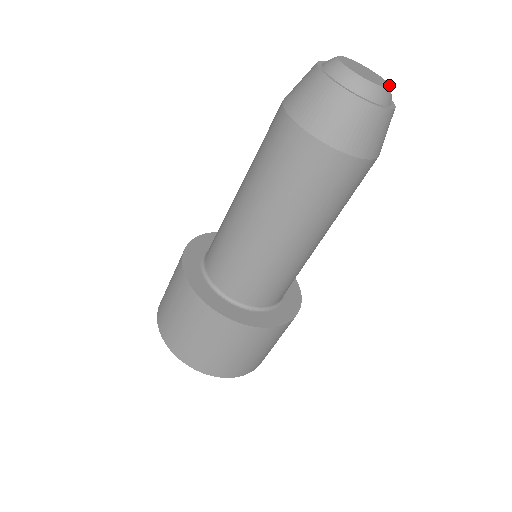
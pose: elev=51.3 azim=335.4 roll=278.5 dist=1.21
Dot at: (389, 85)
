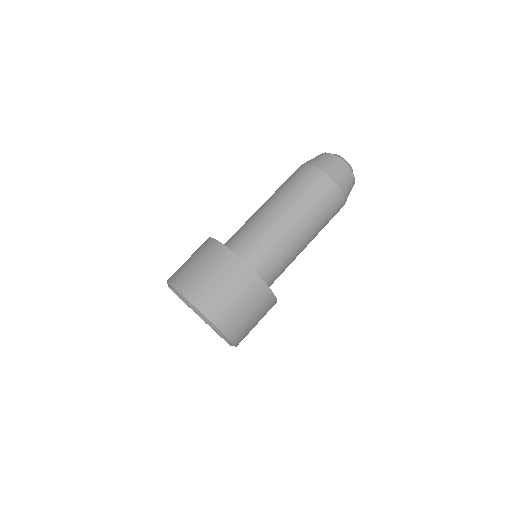
Dot at: (348, 163)
